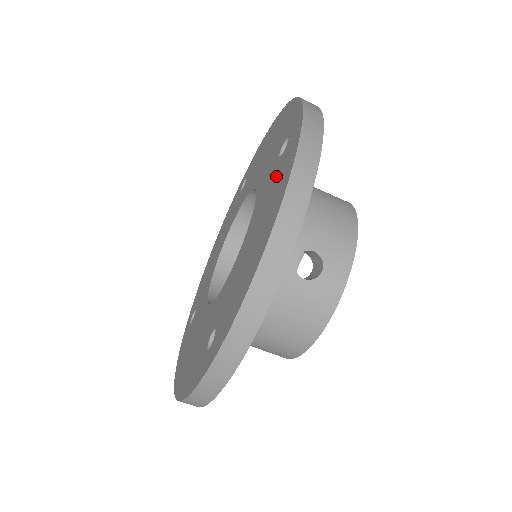
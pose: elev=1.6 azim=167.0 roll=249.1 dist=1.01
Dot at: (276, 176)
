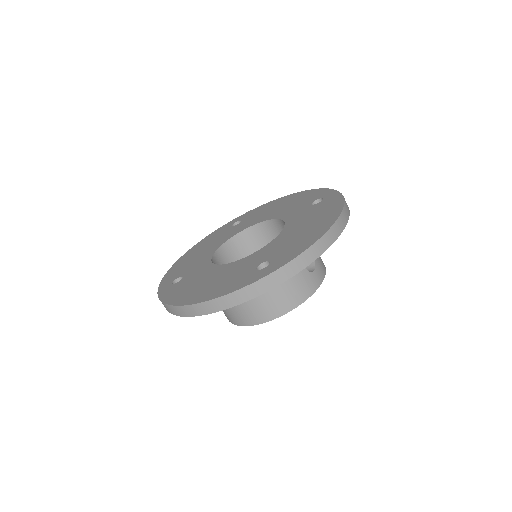
Dot at: (318, 209)
